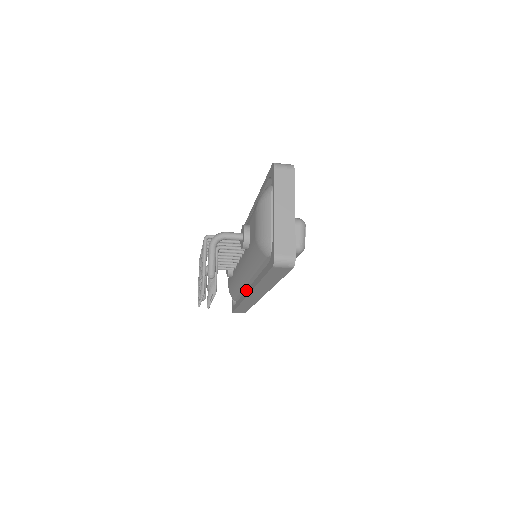
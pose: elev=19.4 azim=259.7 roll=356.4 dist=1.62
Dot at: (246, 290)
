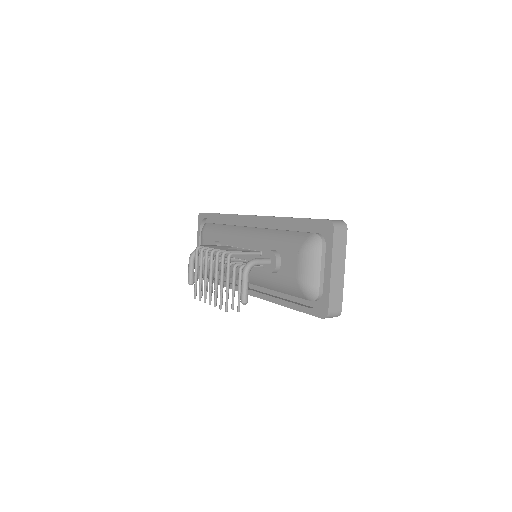
Dot at: occluded
